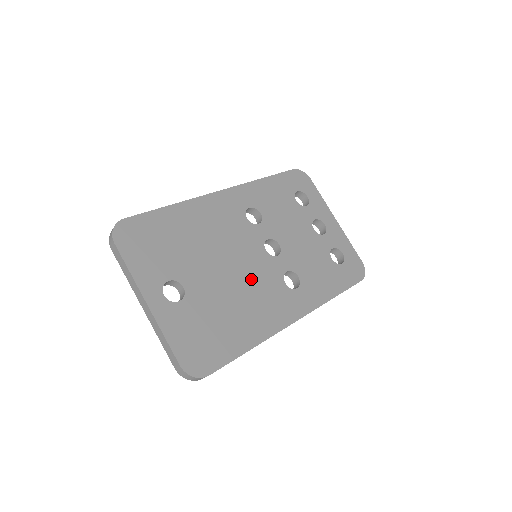
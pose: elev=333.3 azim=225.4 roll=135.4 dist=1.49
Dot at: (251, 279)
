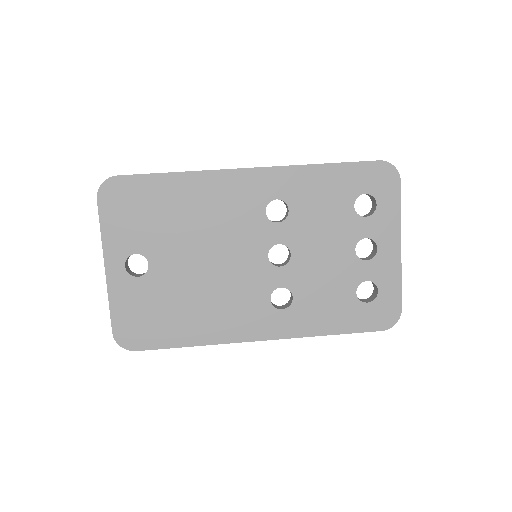
Dot at: (230, 281)
